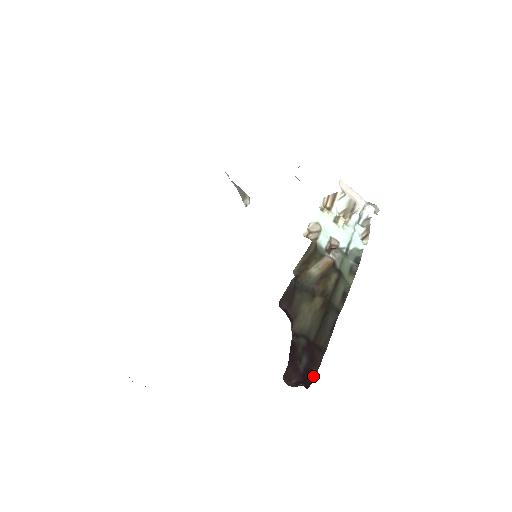
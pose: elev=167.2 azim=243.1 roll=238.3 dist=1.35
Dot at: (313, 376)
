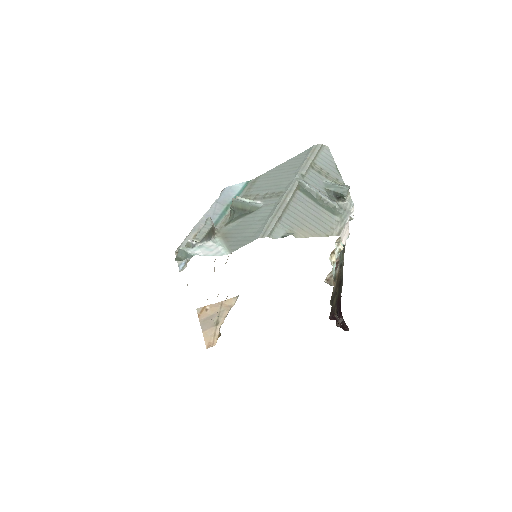
Dot at: occluded
